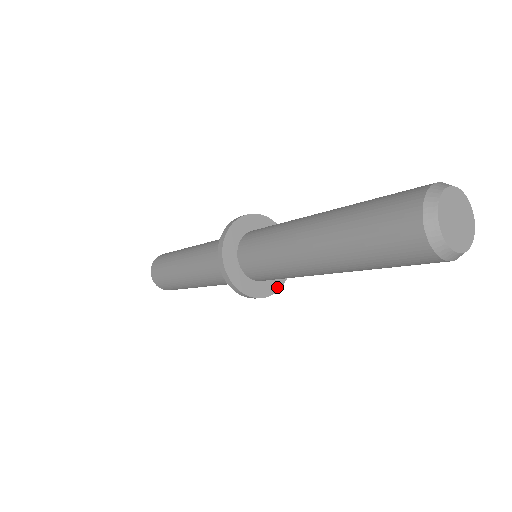
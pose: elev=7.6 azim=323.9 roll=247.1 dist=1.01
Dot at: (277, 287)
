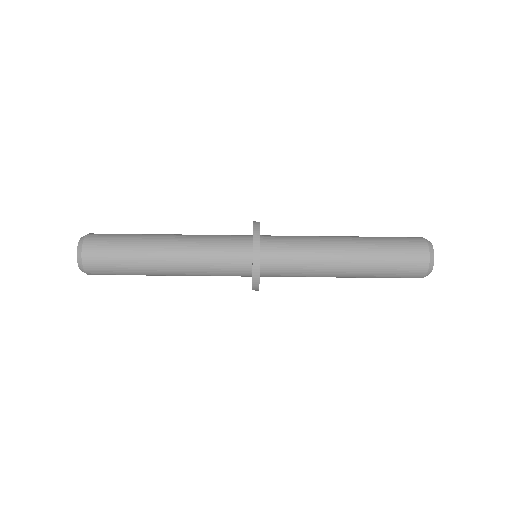
Dot at: (259, 275)
